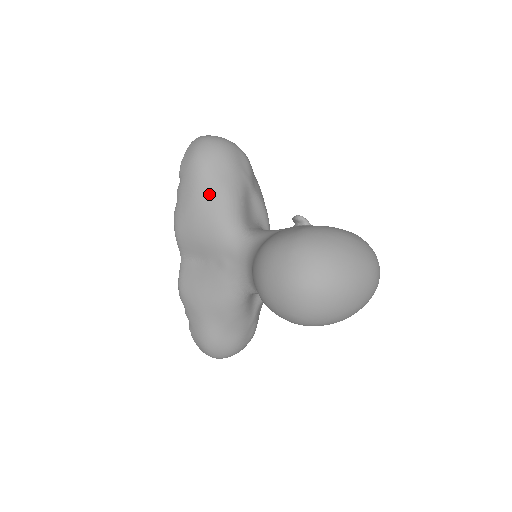
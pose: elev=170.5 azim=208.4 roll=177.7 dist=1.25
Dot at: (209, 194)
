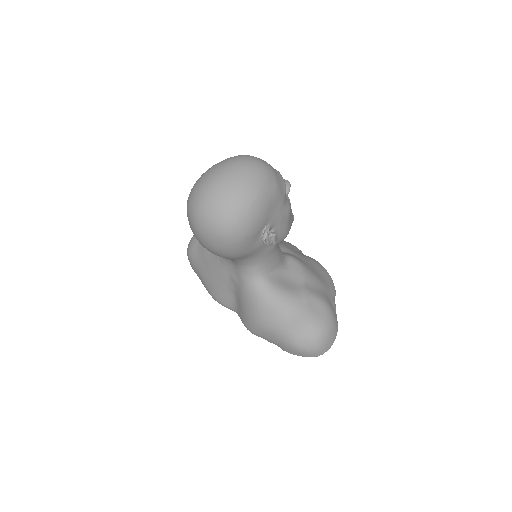
Dot at: (201, 259)
